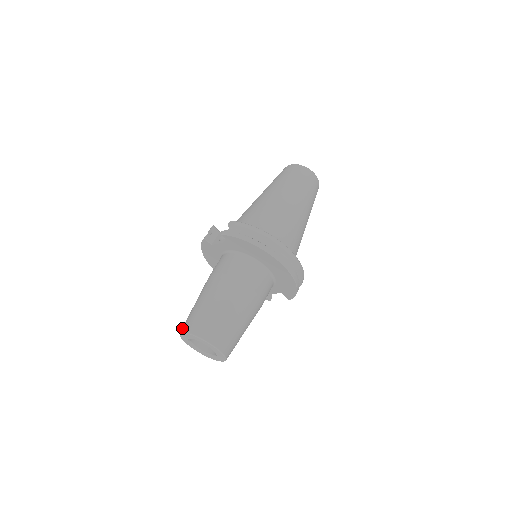
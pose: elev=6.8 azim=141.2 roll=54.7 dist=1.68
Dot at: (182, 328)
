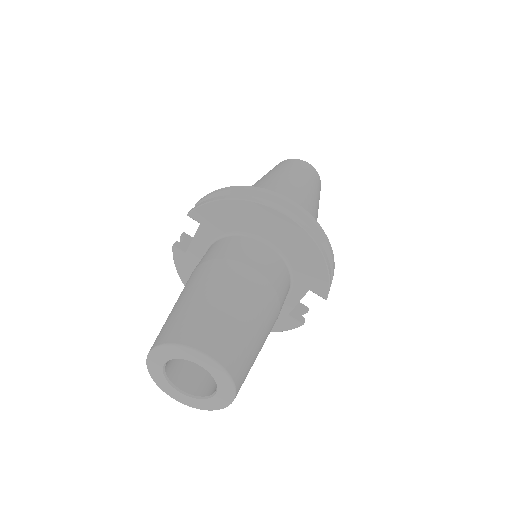
Dot at: occluded
